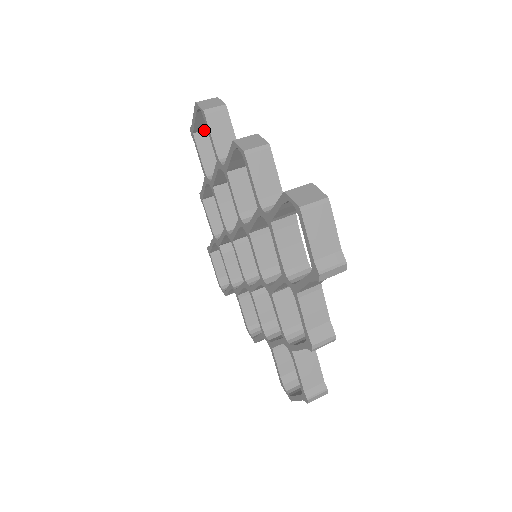
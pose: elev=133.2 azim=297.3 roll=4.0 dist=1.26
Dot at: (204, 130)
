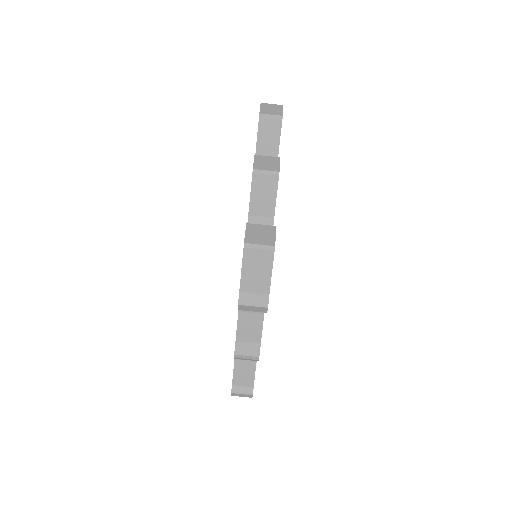
Dot at: occluded
